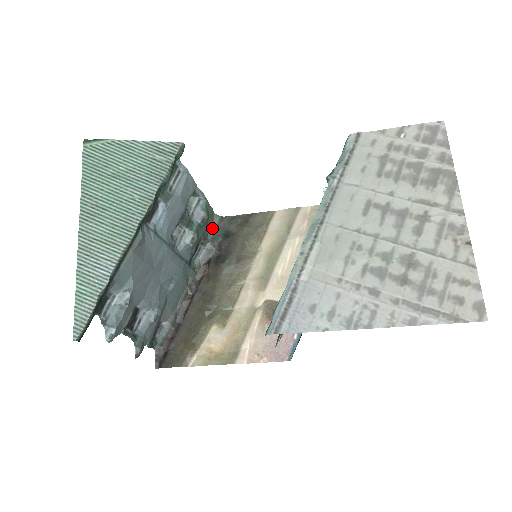
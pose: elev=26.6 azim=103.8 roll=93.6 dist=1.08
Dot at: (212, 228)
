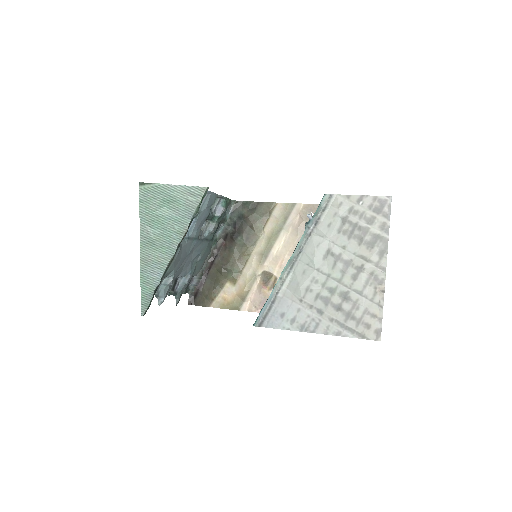
Dot at: (230, 210)
